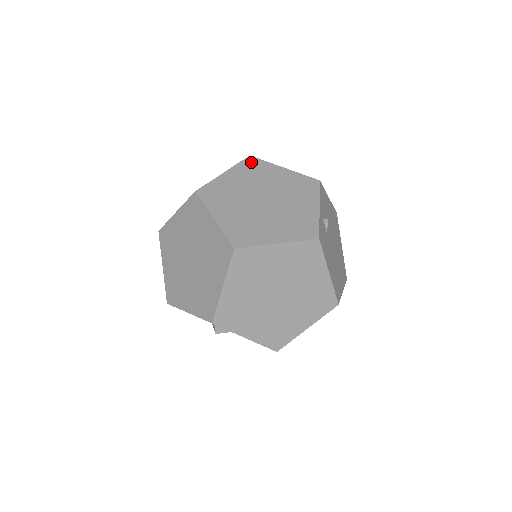
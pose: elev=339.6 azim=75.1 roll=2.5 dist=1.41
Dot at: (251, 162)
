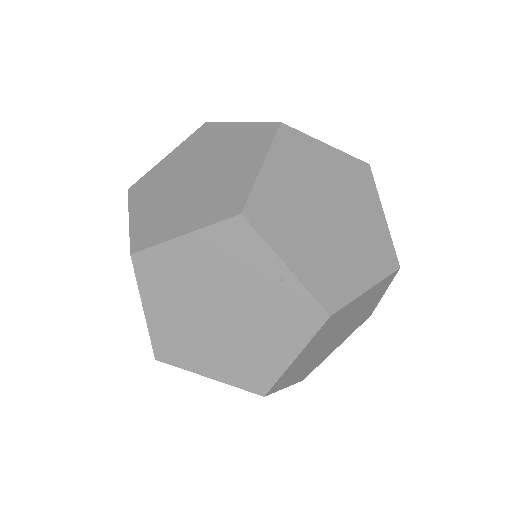
Dot at: (288, 137)
